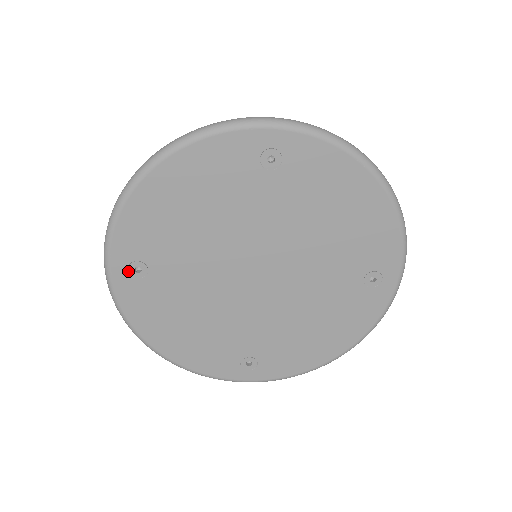
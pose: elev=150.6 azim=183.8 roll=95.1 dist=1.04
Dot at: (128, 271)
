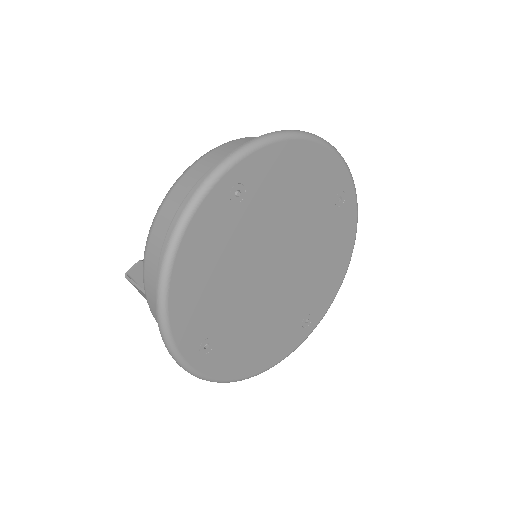
Dot at: (201, 354)
